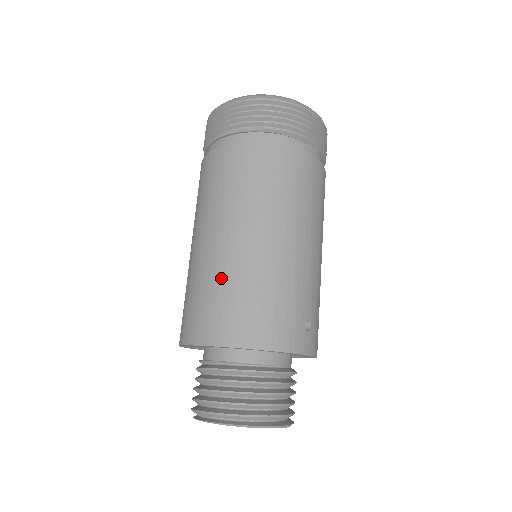
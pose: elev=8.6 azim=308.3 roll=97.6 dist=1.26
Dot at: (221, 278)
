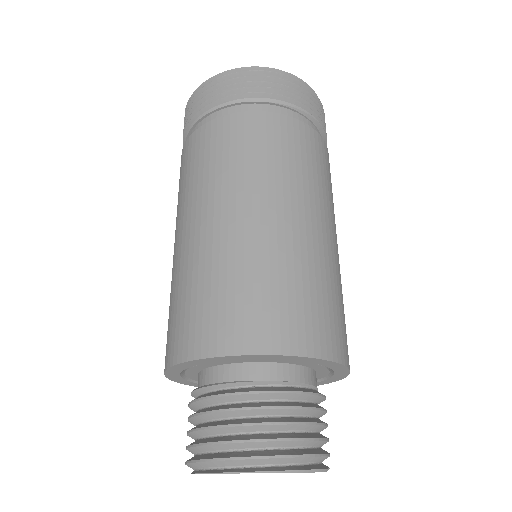
Dot at: (289, 266)
